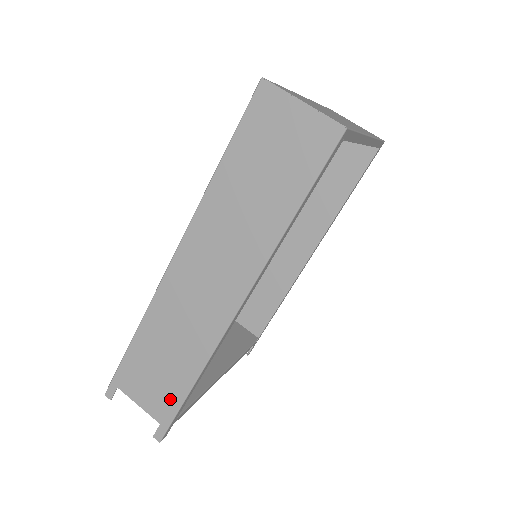
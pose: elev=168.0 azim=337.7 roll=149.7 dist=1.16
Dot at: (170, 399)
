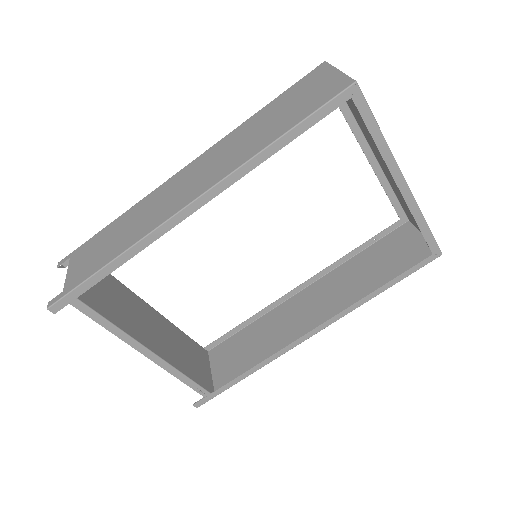
Dot at: (88, 271)
